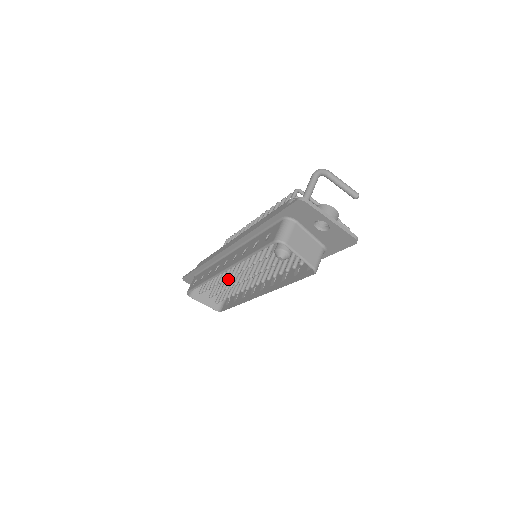
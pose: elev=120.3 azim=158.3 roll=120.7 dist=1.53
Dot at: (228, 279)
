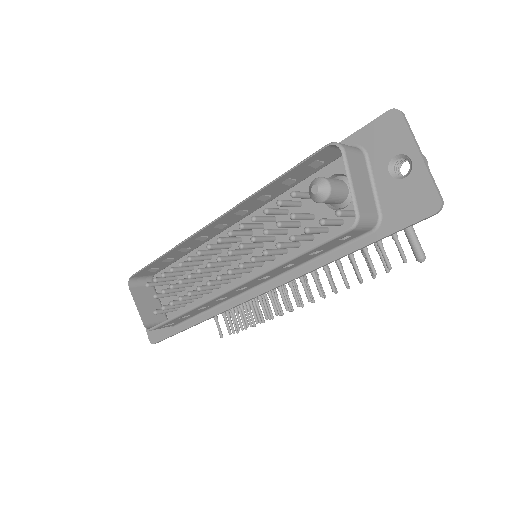
Dot at: (196, 278)
